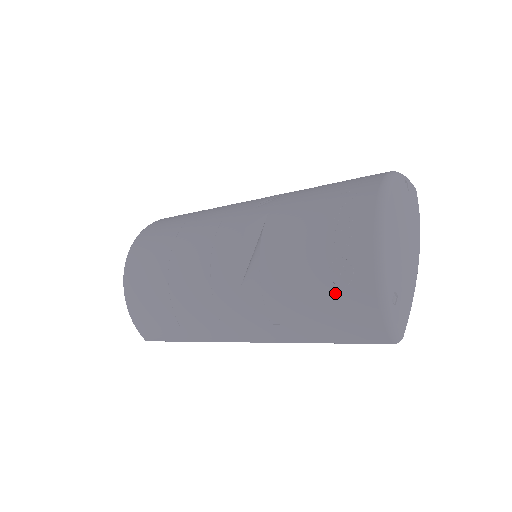
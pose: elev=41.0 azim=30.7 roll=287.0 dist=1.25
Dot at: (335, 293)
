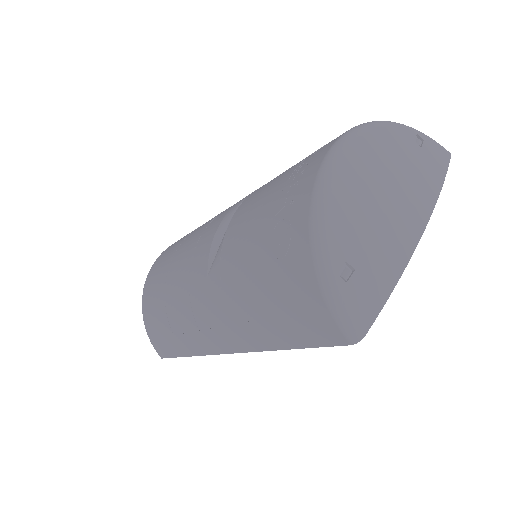
Dot at: (275, 269)
